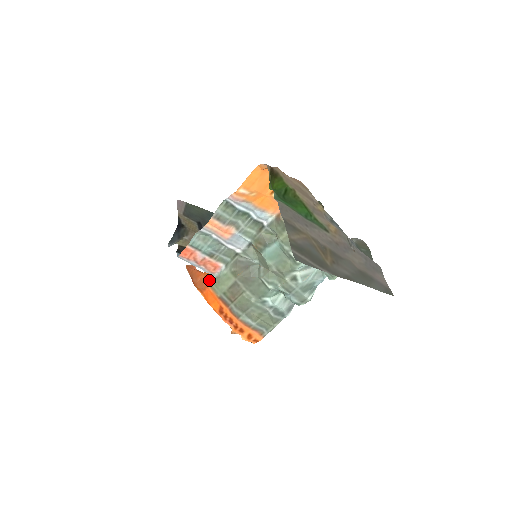
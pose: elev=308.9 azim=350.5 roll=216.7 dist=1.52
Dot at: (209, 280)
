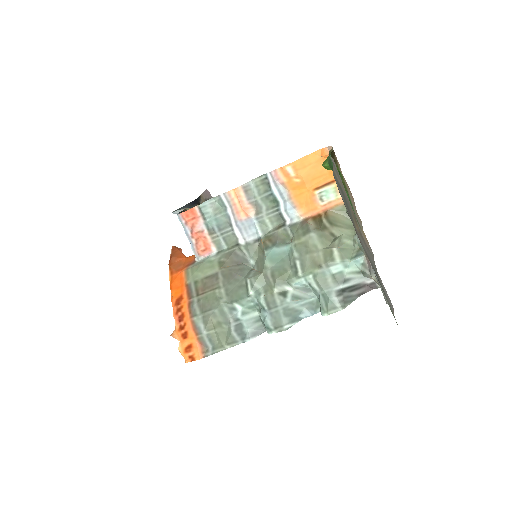
Dot at: (189, 264)
